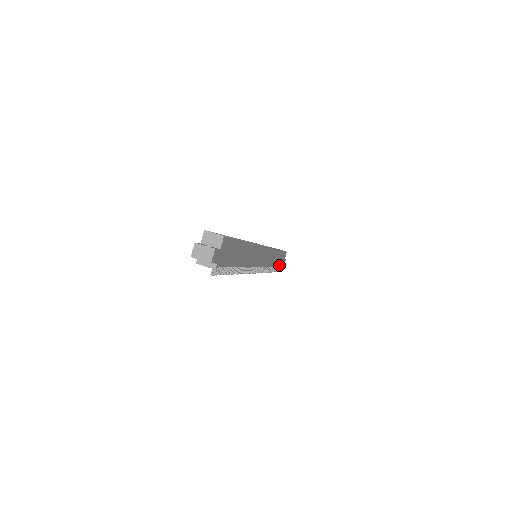
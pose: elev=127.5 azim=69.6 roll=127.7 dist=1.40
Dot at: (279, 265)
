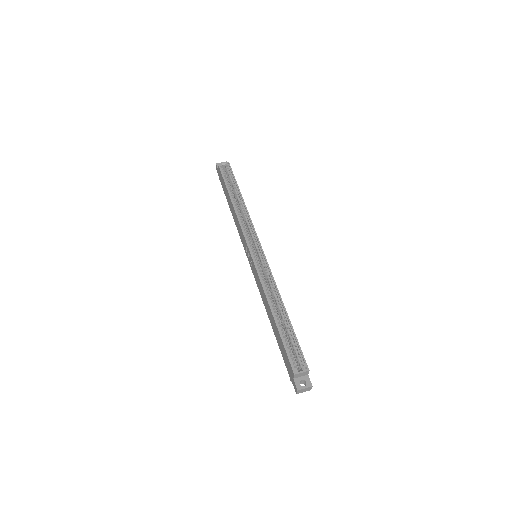
Dot at: occluded
